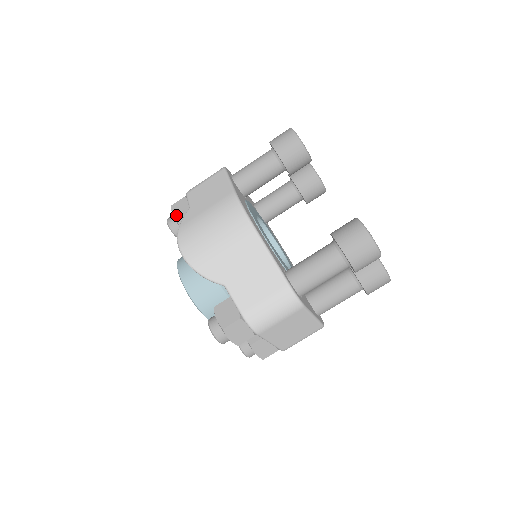
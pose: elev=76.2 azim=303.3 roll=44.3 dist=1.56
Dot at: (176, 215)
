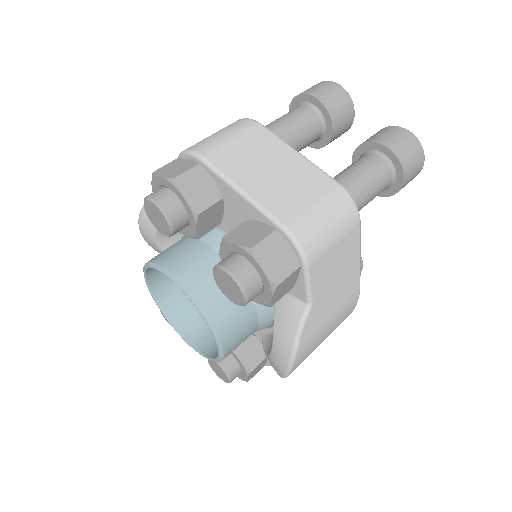
Dot at: occluded
